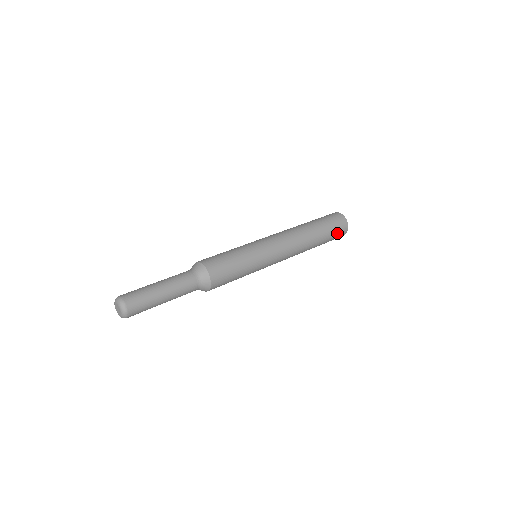
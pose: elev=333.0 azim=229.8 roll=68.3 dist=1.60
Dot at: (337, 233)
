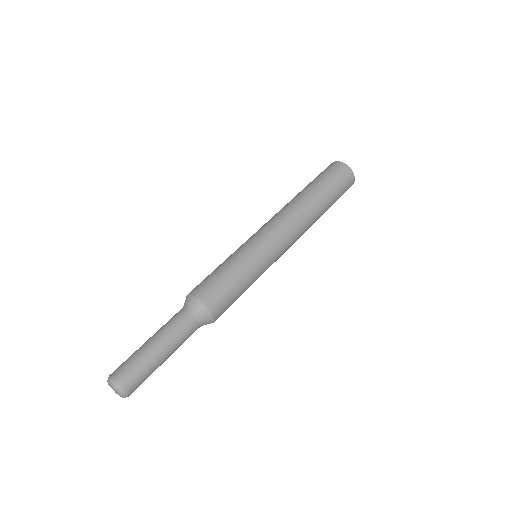
Dot at: (343, 188)
